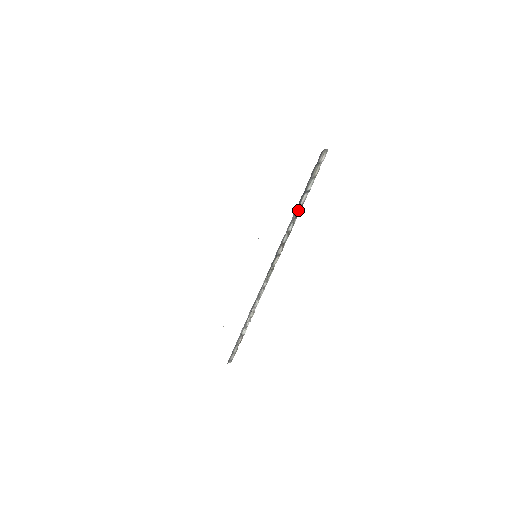
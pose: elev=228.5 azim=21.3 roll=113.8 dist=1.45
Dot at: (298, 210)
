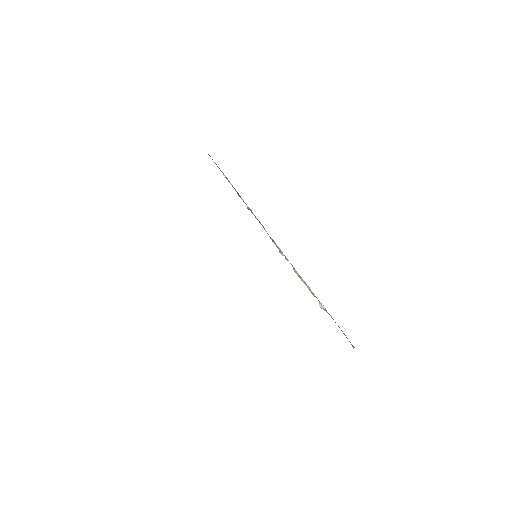
Dot at: occluded
